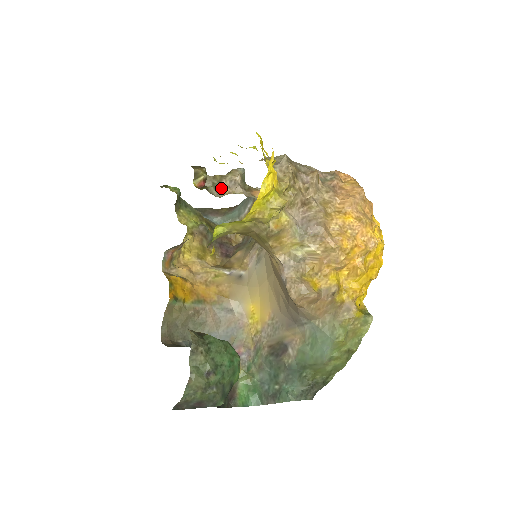
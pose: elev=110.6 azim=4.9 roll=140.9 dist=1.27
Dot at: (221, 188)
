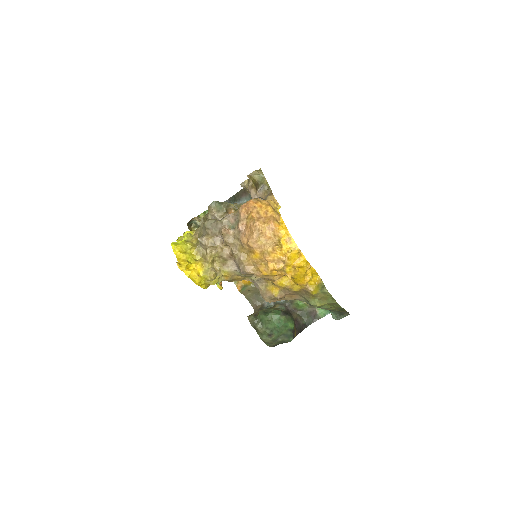
Dot at: occluded
